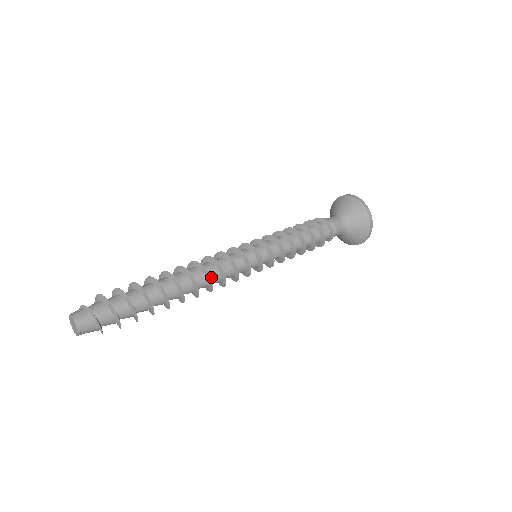
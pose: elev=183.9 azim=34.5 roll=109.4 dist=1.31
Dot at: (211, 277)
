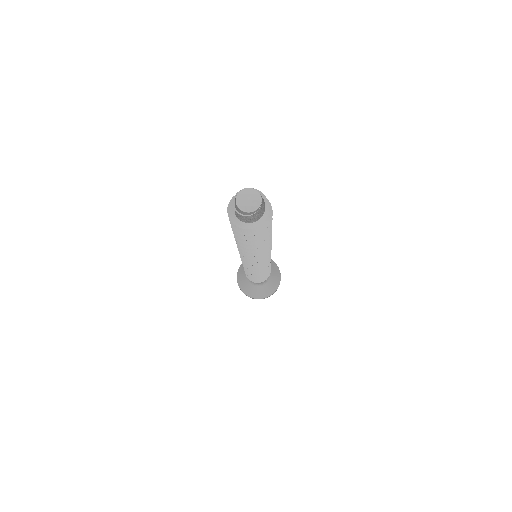
Dot at: occluded
